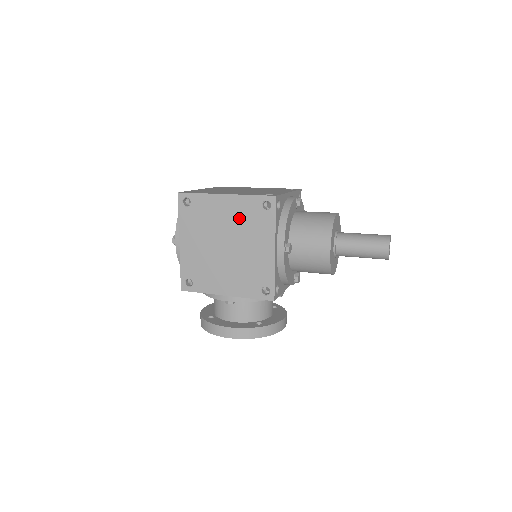
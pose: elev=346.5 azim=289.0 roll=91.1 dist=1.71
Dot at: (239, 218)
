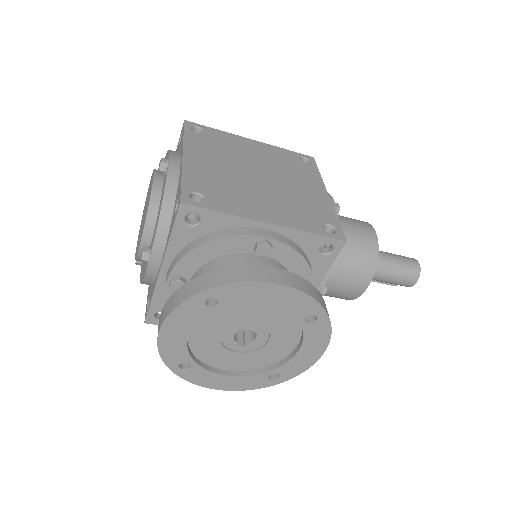
Dot at: (274, 159)
